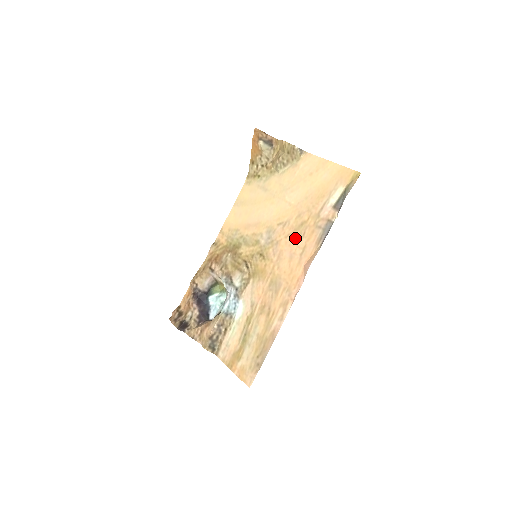
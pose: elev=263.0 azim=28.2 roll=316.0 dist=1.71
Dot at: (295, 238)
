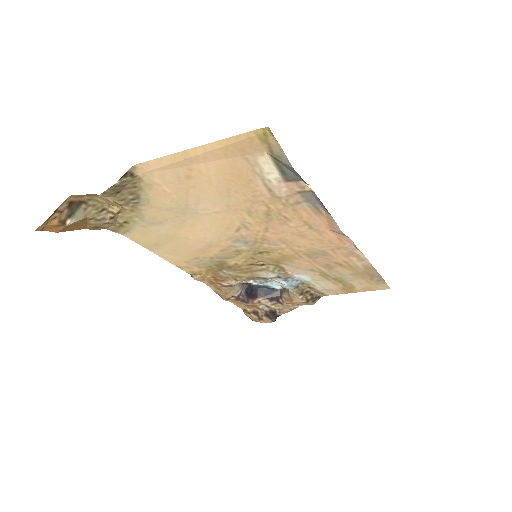
Dot at: (280, 226)
